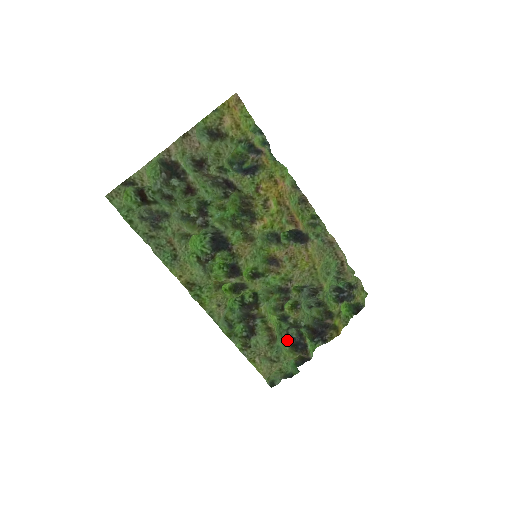
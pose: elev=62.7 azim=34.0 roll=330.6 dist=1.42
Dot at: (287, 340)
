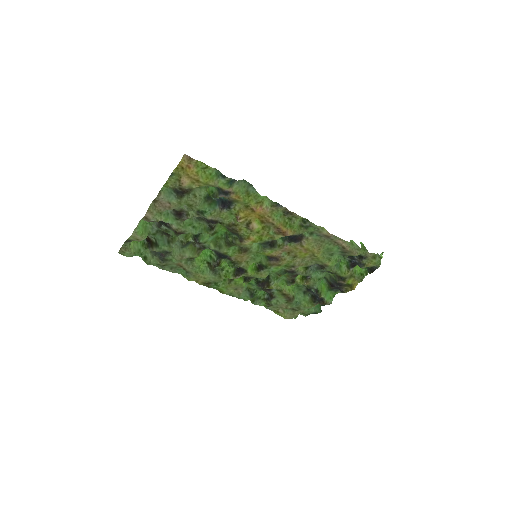
Dot at: (308, 292)
